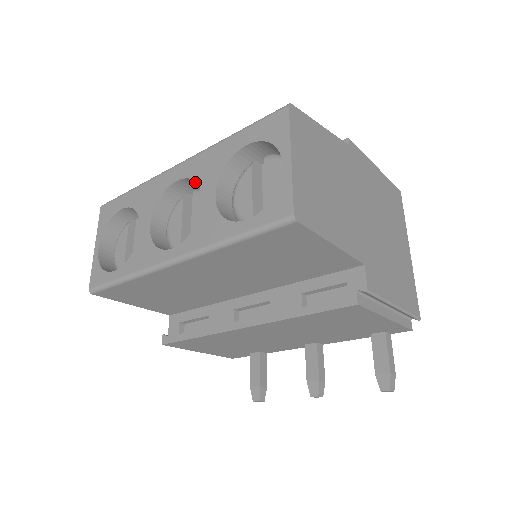
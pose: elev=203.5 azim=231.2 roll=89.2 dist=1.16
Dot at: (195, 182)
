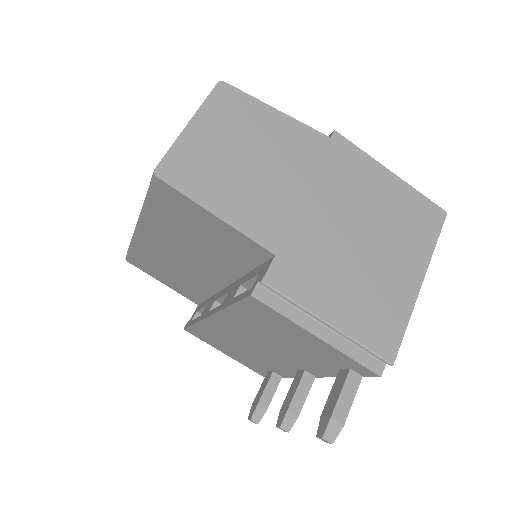
Dot at: occluded
